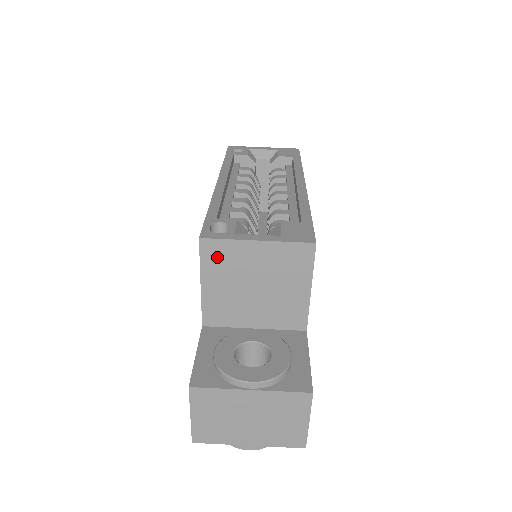
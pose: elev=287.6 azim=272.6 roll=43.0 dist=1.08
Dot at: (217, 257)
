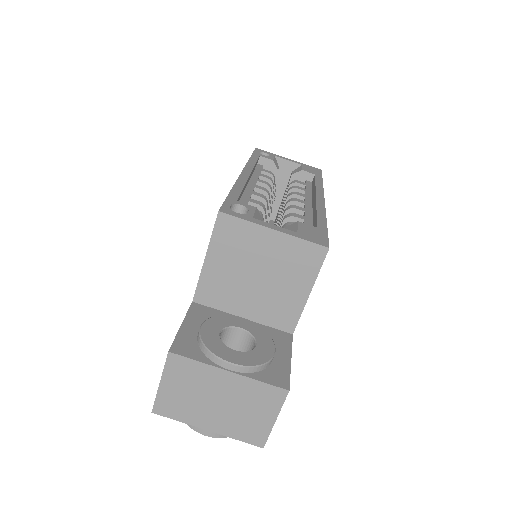
Dot at: (230, 235)
